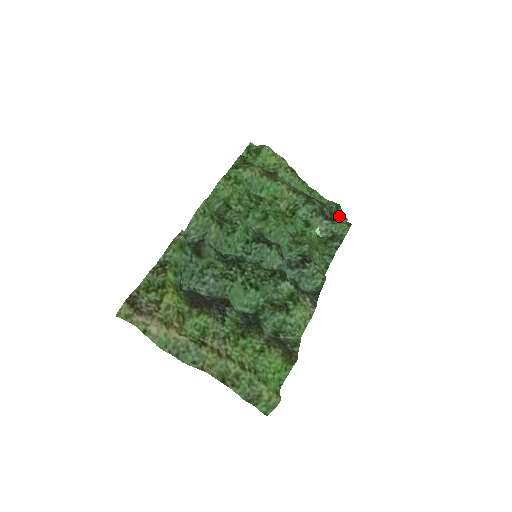
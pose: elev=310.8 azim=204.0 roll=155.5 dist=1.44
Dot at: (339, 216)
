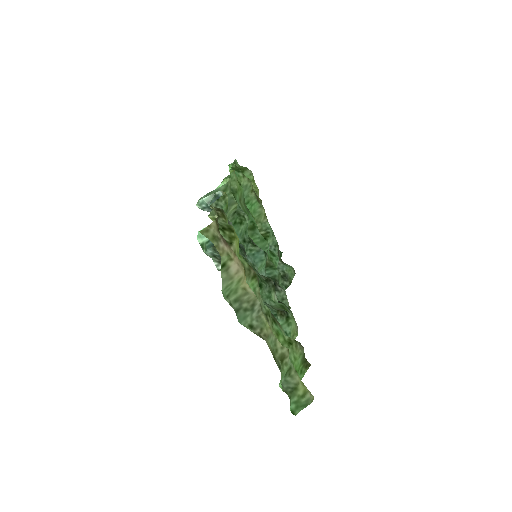
Dot at: occluded
